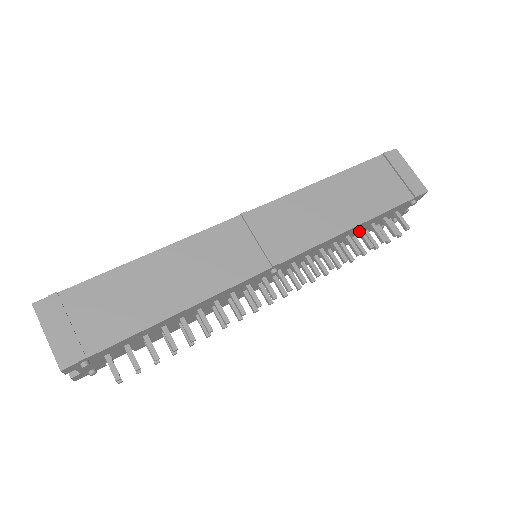
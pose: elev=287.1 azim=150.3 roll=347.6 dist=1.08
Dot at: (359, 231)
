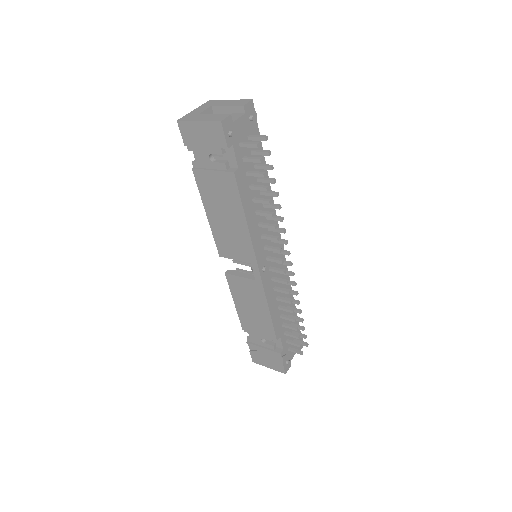
Dot at: (290, 314)
